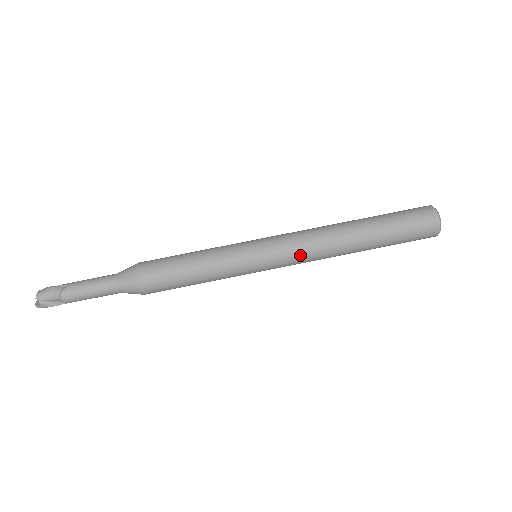
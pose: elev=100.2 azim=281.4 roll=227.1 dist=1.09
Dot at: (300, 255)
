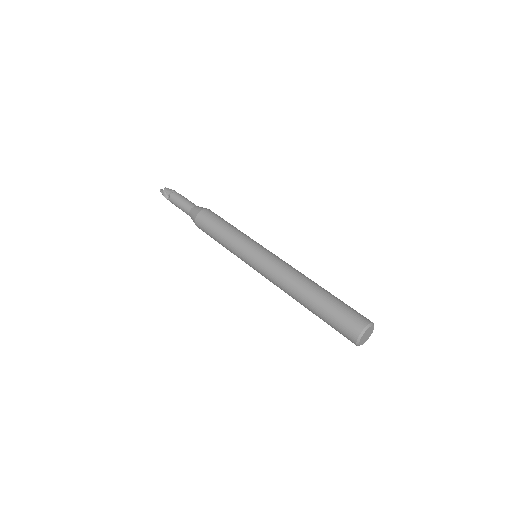
Dot at: (273, 268)
